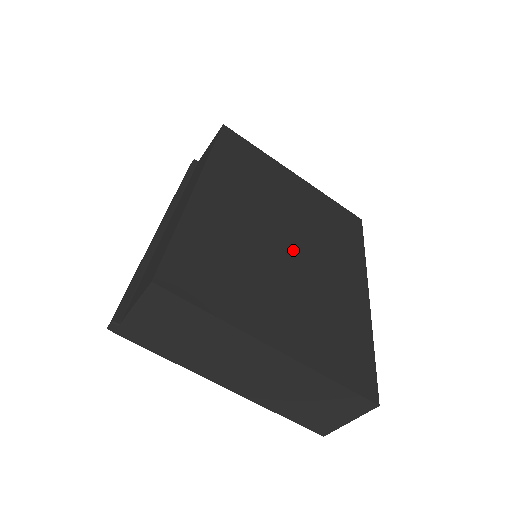
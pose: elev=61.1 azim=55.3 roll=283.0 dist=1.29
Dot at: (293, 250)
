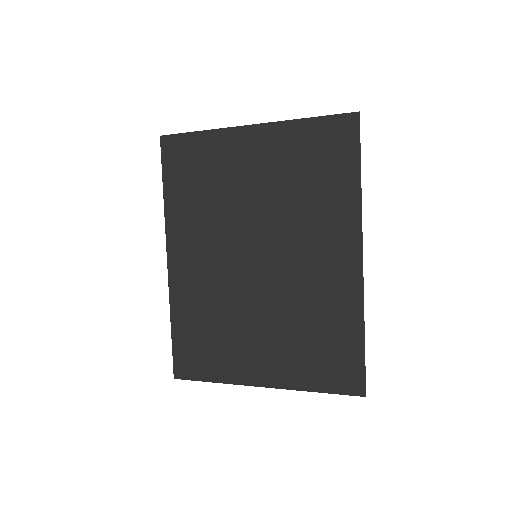
Dot at: (263, 267)
